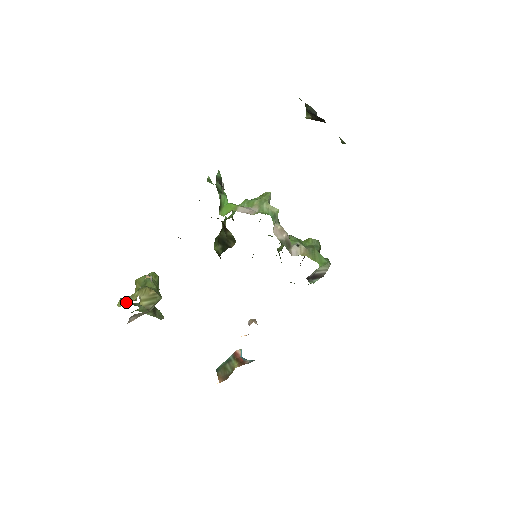
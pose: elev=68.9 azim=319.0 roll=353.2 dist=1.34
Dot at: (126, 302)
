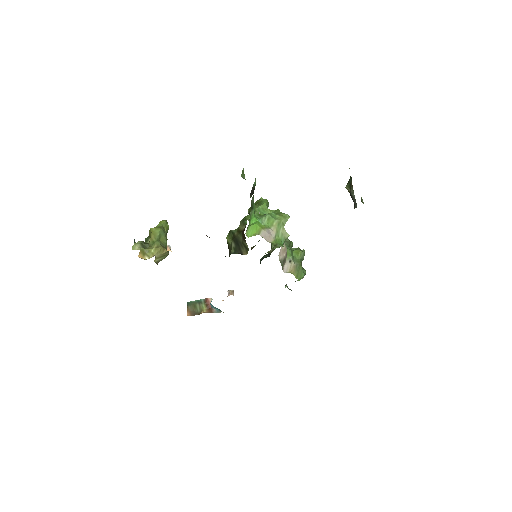
Dot at: (142, 255)
